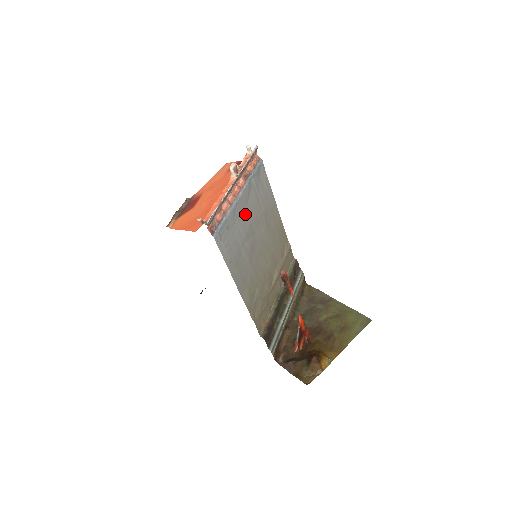
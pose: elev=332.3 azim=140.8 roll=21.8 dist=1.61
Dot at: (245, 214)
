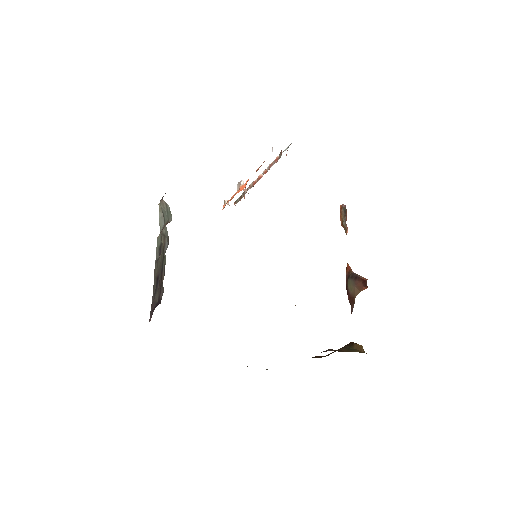
Dot at: occluded
